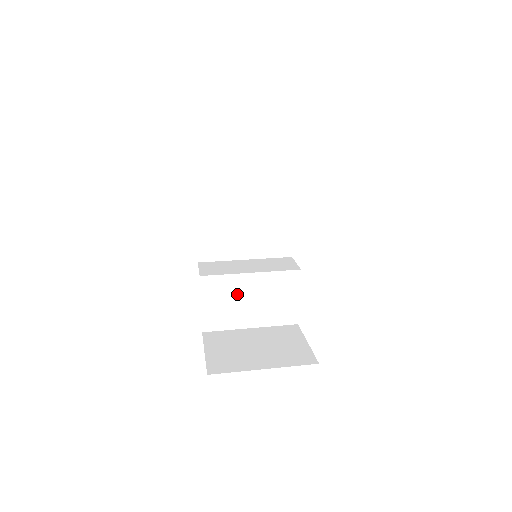
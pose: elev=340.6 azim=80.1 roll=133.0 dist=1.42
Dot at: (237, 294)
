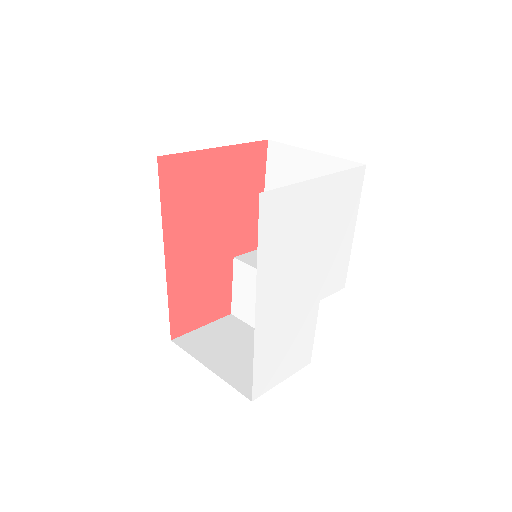
Dot at: occluded
